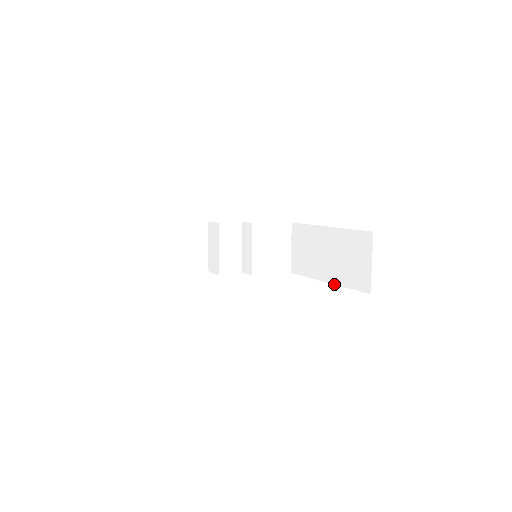
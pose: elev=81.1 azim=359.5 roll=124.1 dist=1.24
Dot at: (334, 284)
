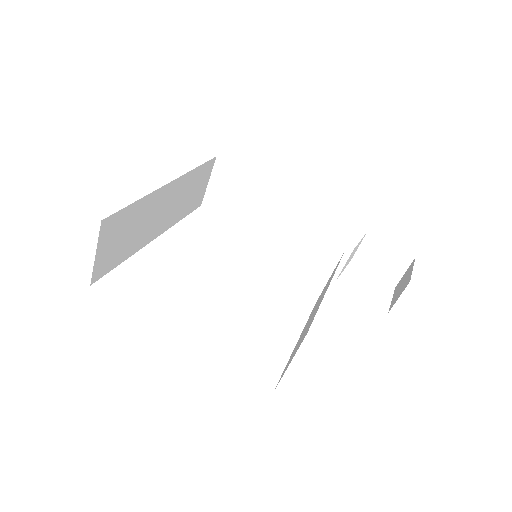
Dot at: occluded
